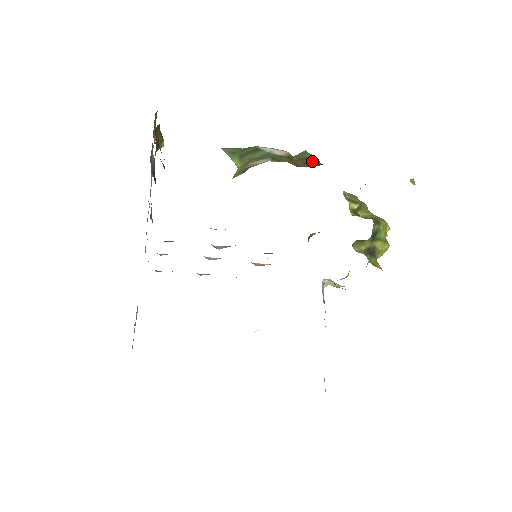
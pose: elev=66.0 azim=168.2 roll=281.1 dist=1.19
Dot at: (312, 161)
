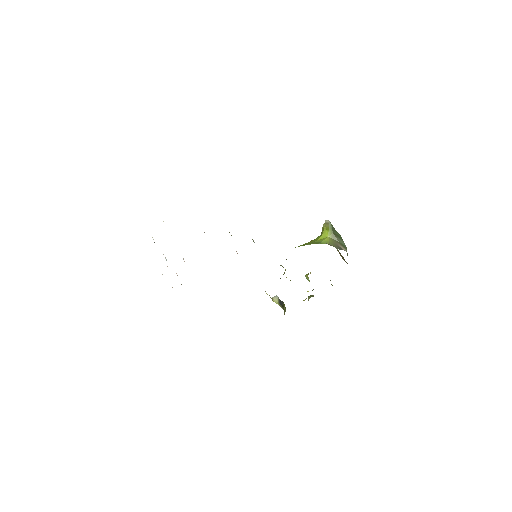
Dot at: (343, 257)
